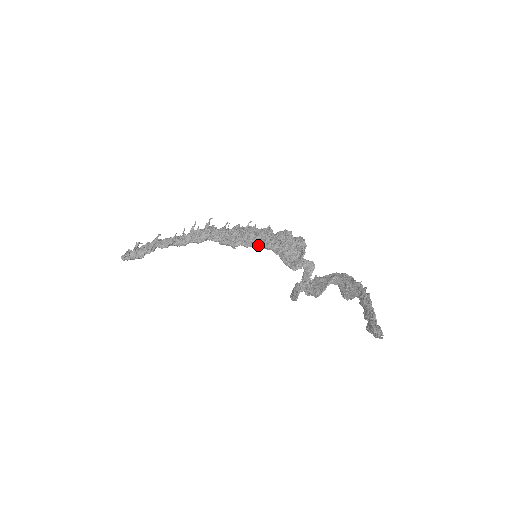
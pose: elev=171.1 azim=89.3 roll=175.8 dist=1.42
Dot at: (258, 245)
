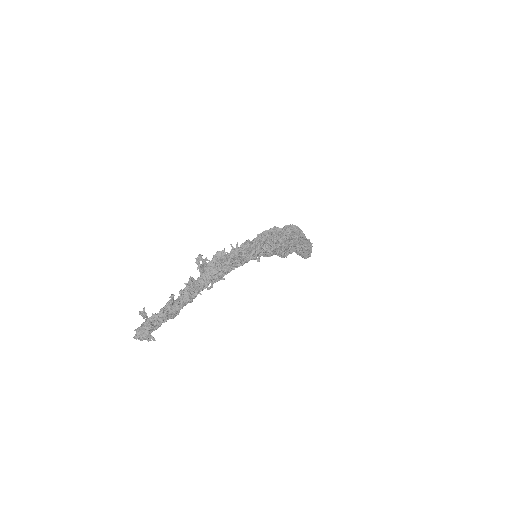
Dot at: (265, 254)
